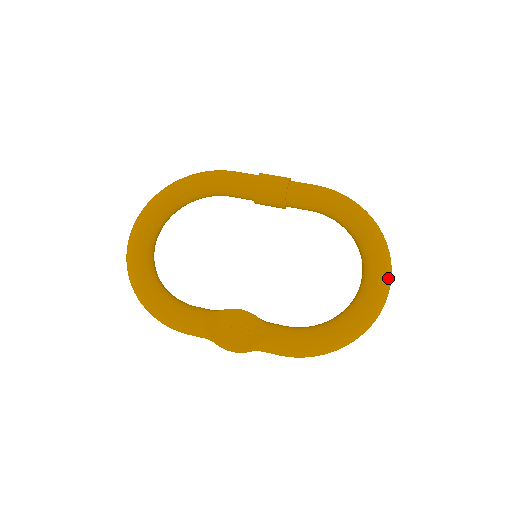
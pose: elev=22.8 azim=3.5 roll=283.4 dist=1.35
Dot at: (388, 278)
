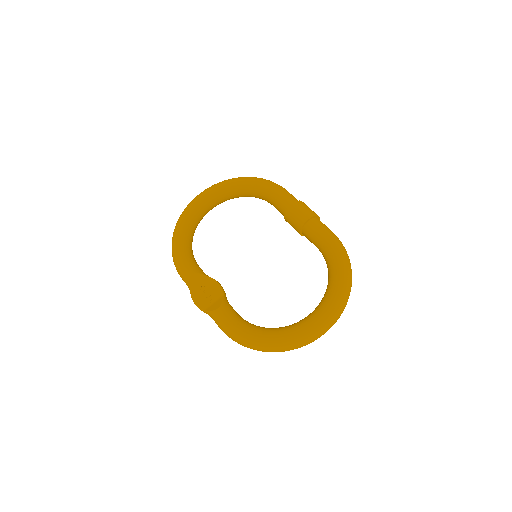
Dot at: (322, 326)
